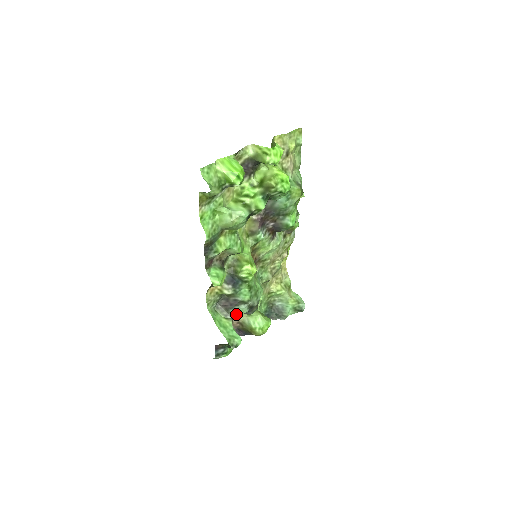
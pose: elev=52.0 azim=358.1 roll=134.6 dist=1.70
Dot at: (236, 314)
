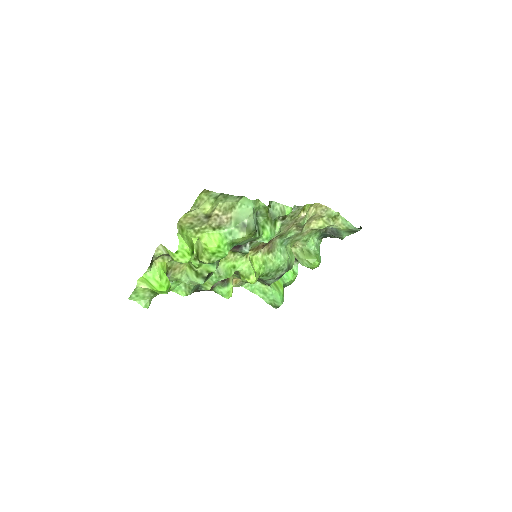
Dot at: (269, 284)
